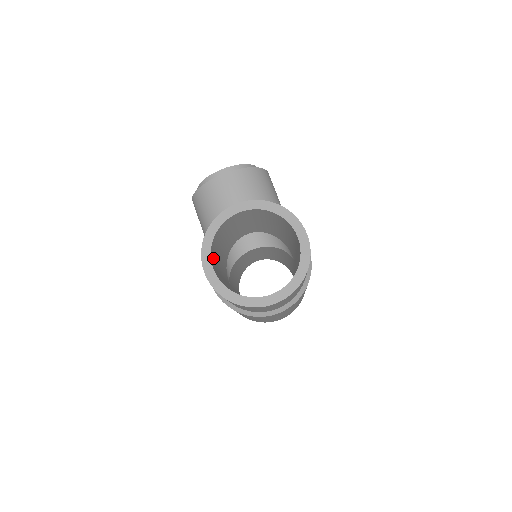
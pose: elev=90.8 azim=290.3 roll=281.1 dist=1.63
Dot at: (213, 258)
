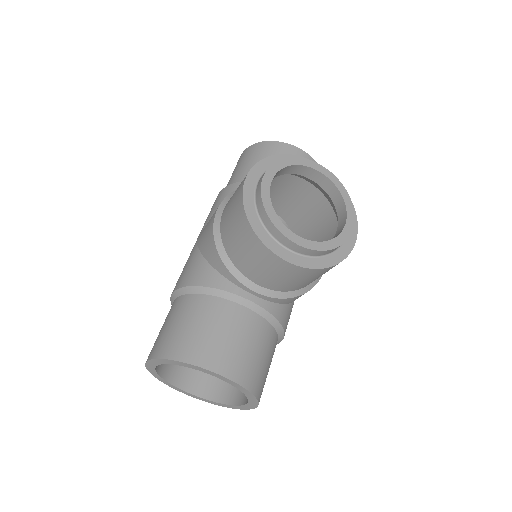
Dot at: occluded
